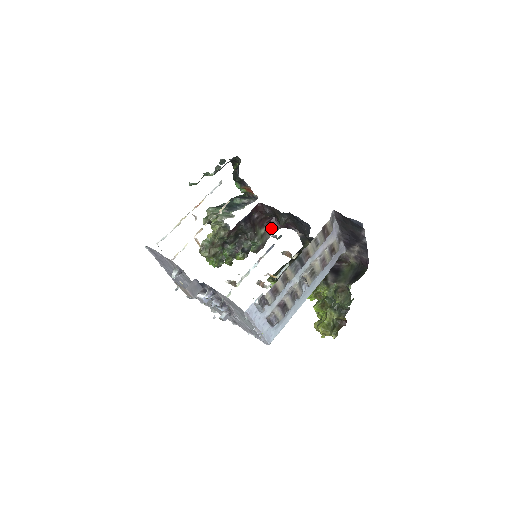
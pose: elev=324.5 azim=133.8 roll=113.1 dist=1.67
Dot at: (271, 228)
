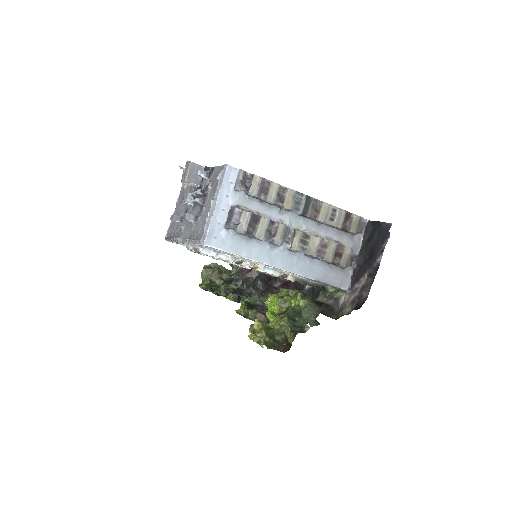
Dot at: occluded
